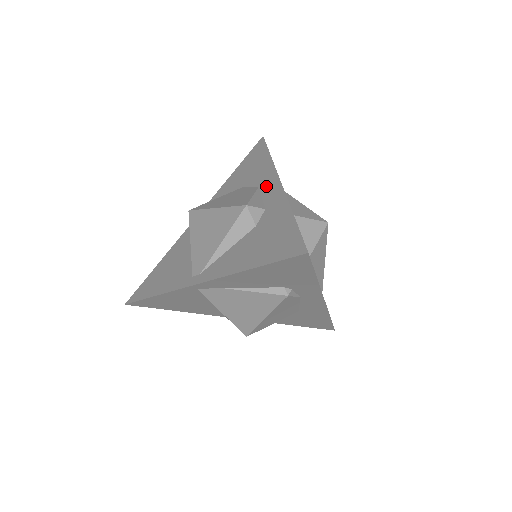
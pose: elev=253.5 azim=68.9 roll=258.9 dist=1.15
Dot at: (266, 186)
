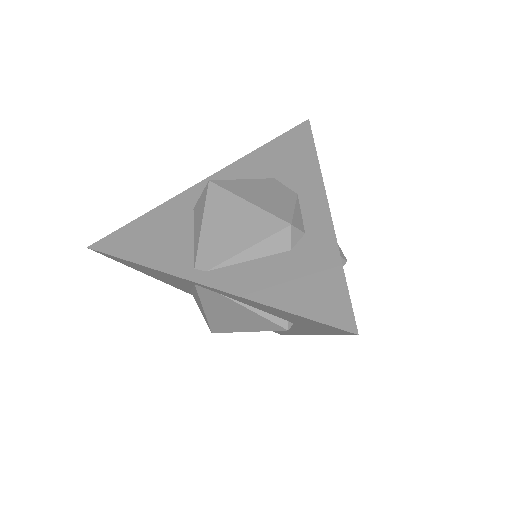
Dot at: (309, 200)
